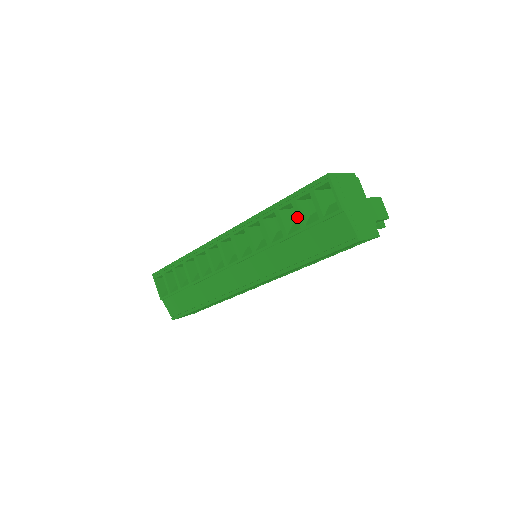
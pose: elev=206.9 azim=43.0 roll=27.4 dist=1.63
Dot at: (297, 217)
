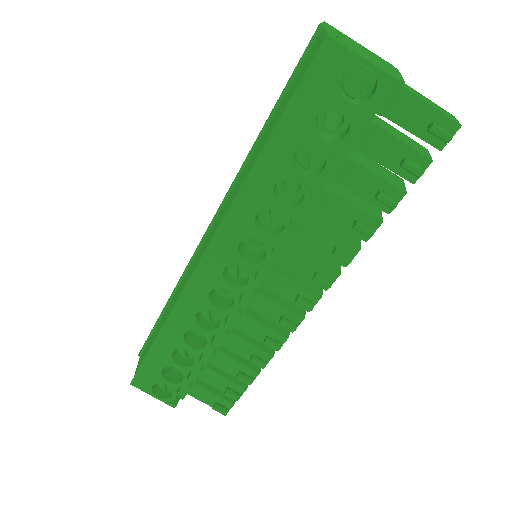
Dot at: occluded
